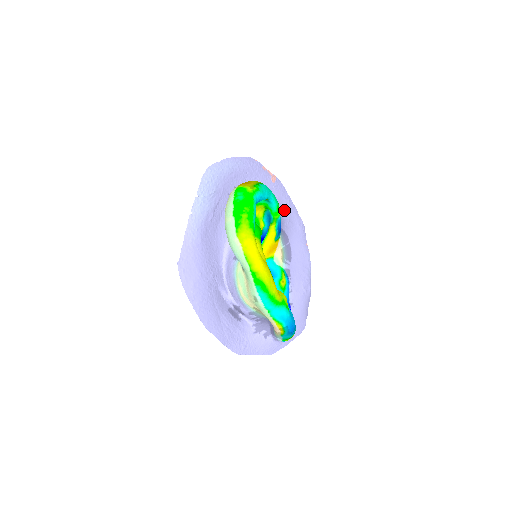
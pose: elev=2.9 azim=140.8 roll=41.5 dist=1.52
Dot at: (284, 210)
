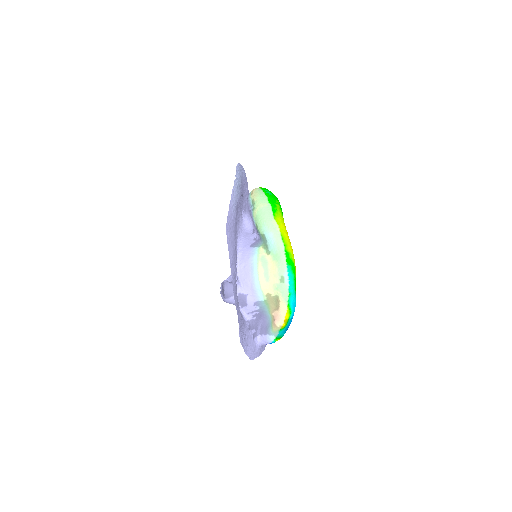
Dot at: occluded
